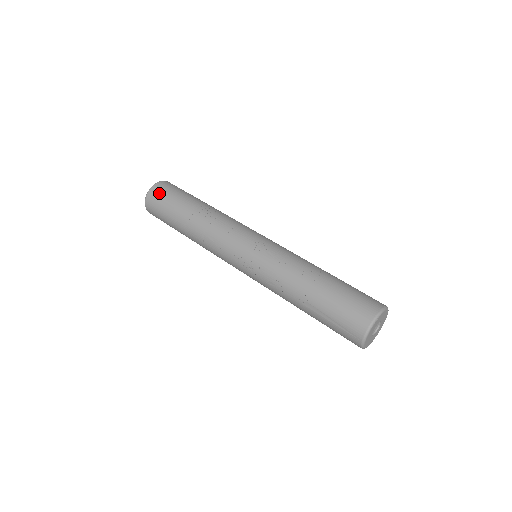
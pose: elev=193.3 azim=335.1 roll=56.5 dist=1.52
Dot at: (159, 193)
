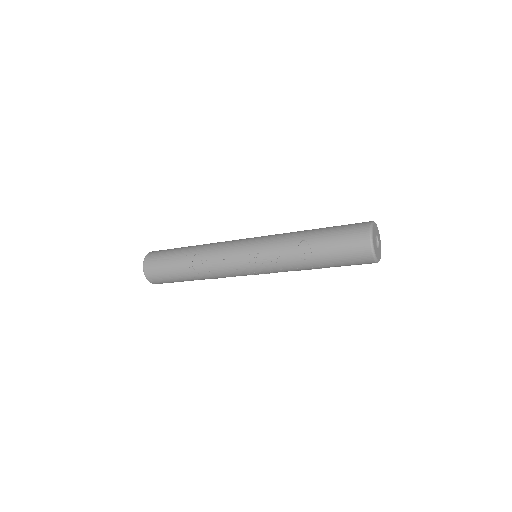
Dot at: (155, 276)
